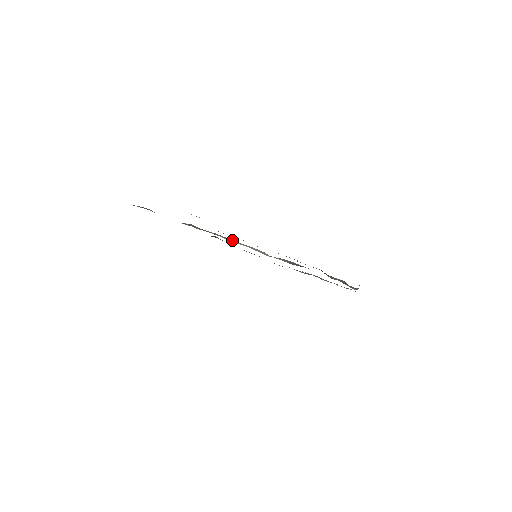
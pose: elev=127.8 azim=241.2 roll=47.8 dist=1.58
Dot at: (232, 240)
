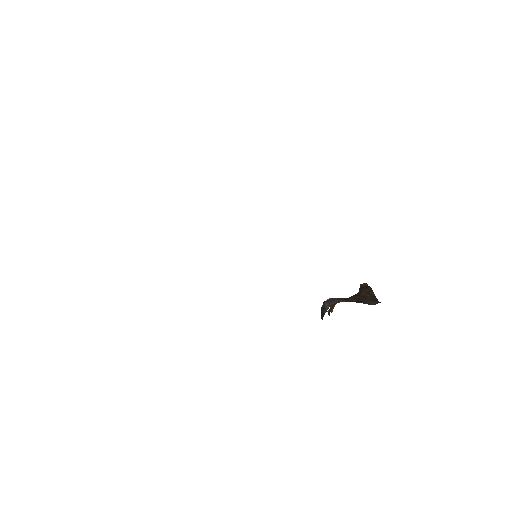
Dot at: occluded
